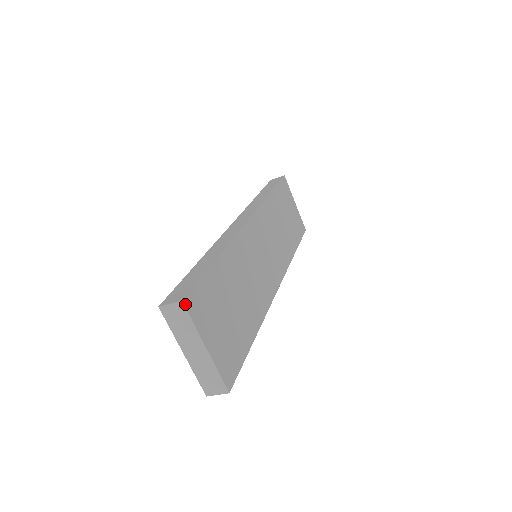
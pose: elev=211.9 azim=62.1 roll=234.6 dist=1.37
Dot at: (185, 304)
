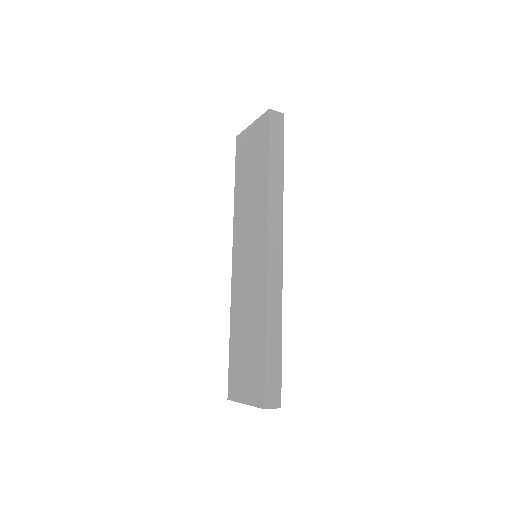
Dot at: (279, 406)
